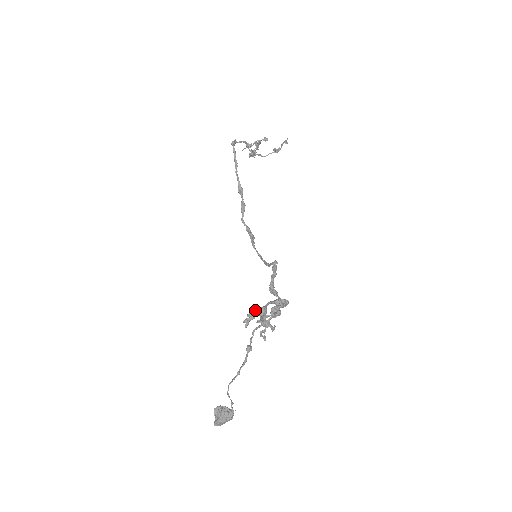
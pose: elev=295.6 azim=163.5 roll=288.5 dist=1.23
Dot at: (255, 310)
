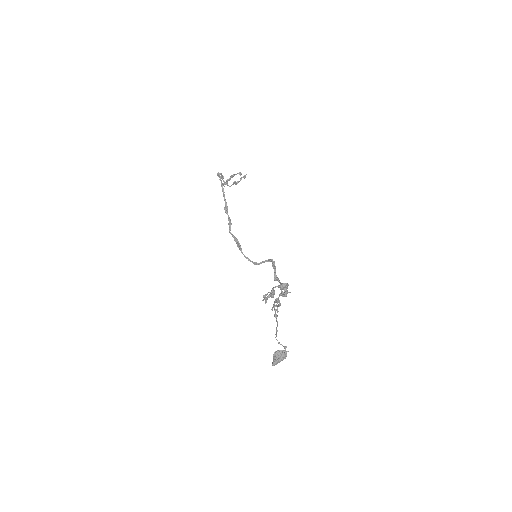
Dot at: (269, 292)
